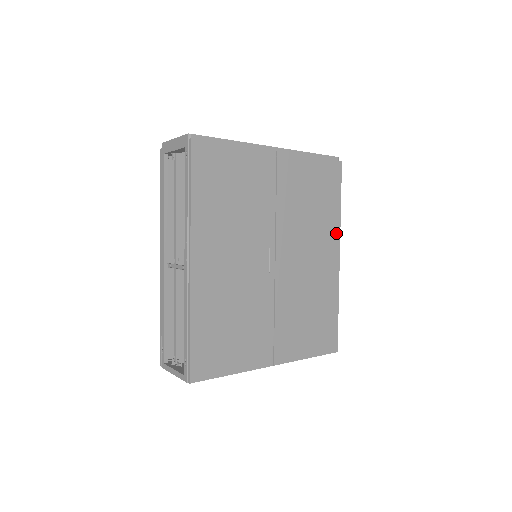
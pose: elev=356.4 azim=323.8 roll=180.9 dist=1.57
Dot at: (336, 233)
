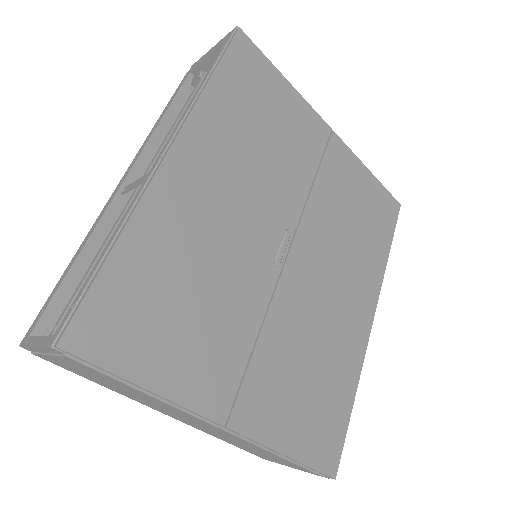
Dot at: (376, 284)
